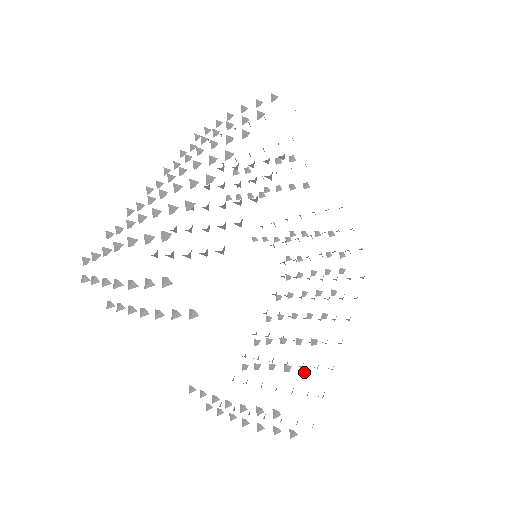
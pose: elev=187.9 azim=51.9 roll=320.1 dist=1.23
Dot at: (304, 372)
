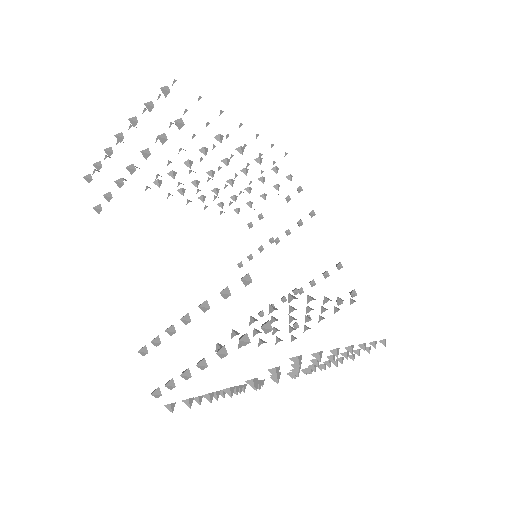
Dot at: (293, 298)
